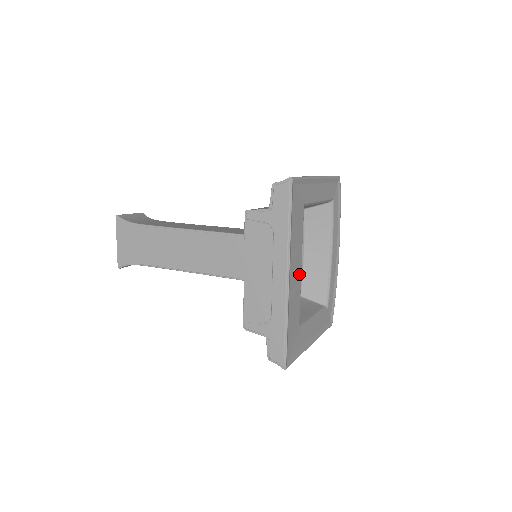
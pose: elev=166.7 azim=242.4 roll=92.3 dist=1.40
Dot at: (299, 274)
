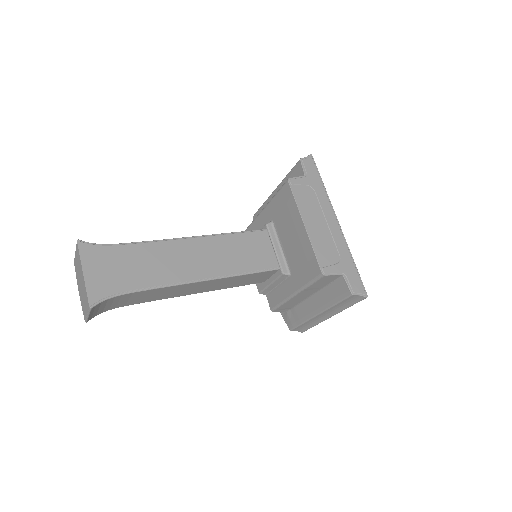
Dot at: occluded
